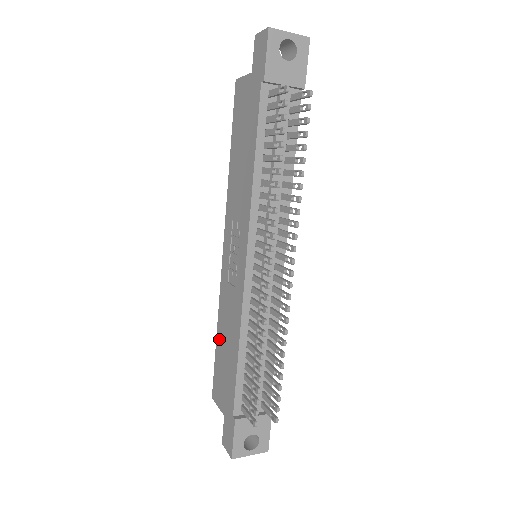
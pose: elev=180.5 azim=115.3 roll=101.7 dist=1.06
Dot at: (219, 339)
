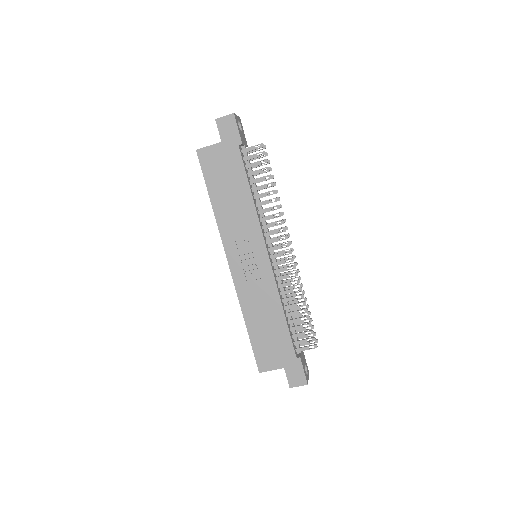
Dot at: (252, 326)
